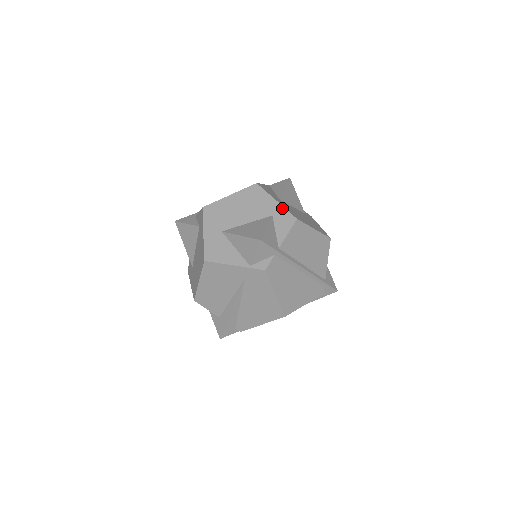
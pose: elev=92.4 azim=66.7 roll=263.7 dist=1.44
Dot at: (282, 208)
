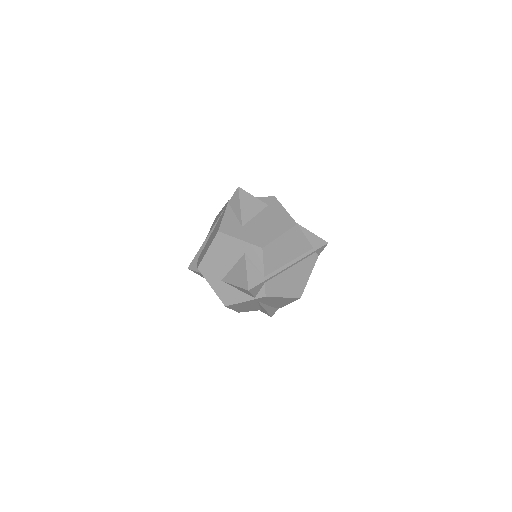
Dot at: (247, 244)
